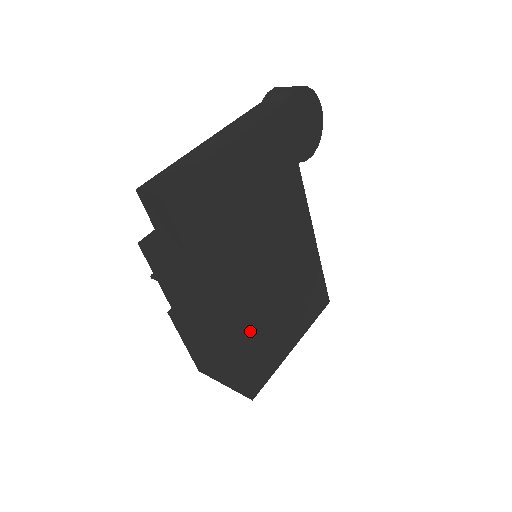
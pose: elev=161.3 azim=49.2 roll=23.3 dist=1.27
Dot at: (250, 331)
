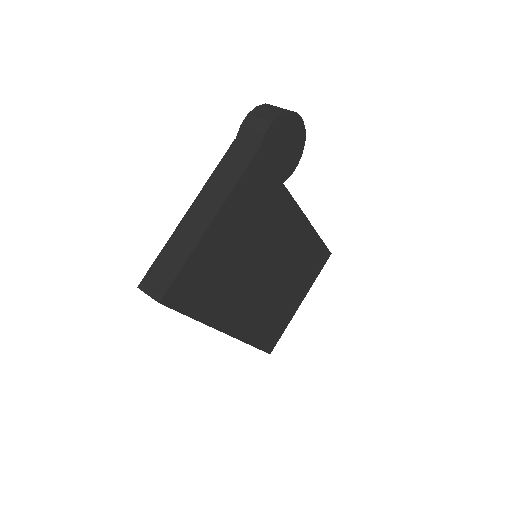
Dot at: (259, 321)
